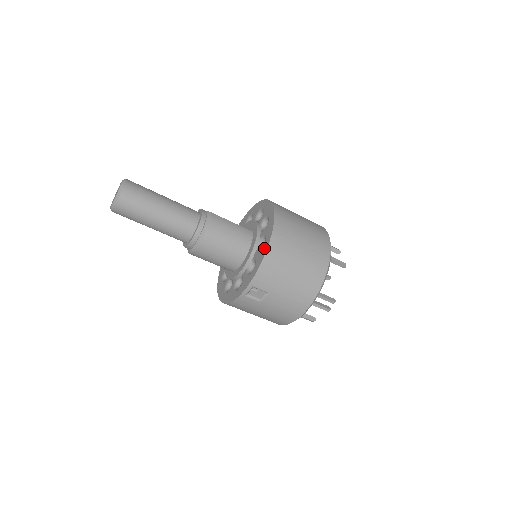
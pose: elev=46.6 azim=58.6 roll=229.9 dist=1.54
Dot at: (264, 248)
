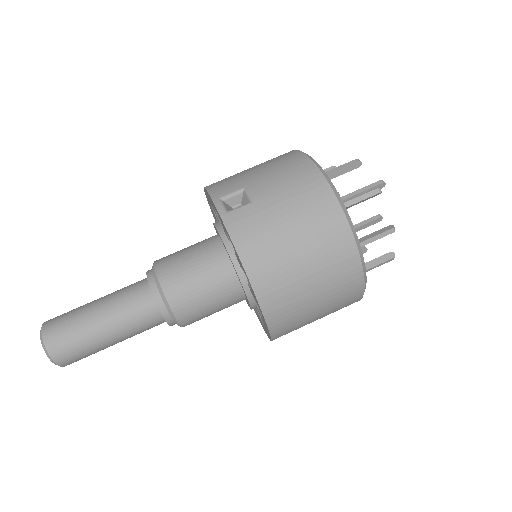
Dot at: occluded
